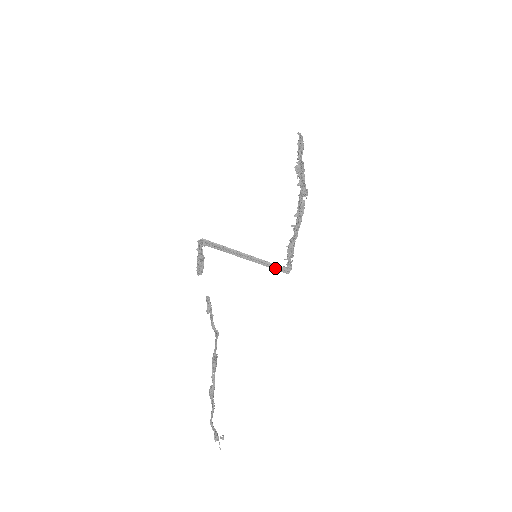
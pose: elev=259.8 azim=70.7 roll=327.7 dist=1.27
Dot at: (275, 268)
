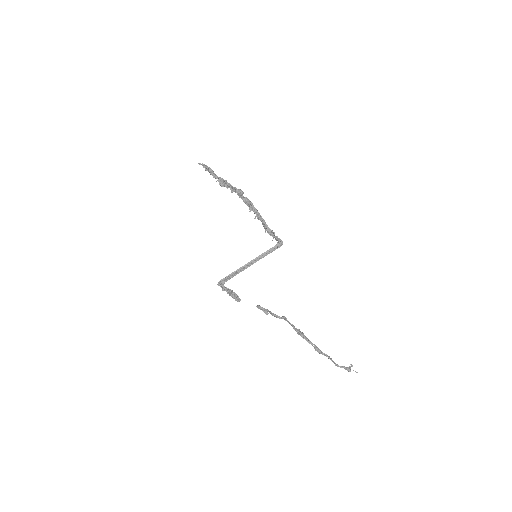
Dot at: (273, 250)
